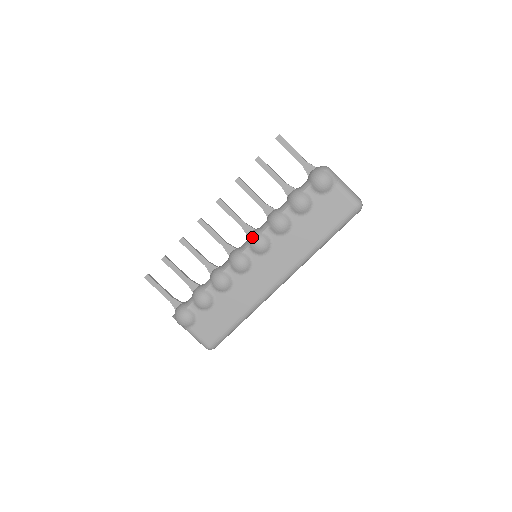
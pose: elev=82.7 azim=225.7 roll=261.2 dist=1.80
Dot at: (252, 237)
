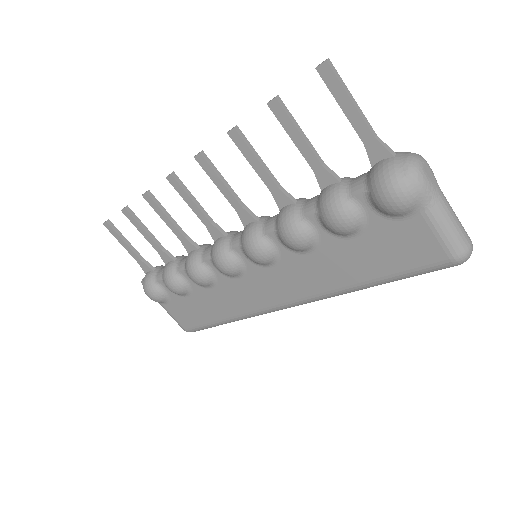
Dot at: (246, 237)
